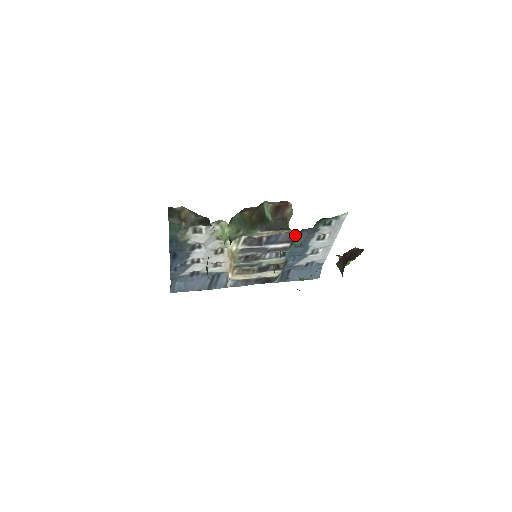
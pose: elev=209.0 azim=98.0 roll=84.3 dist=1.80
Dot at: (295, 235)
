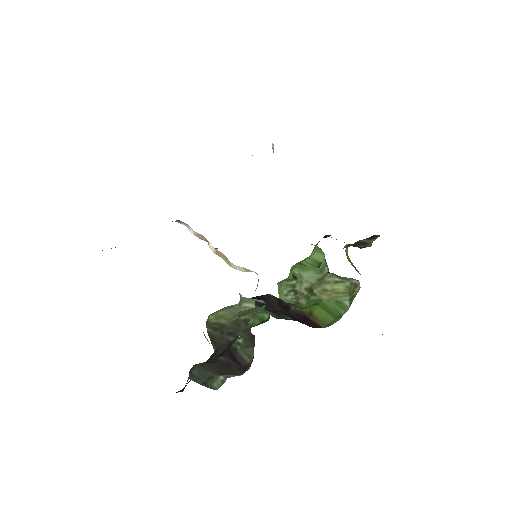
Dot at: occluded
